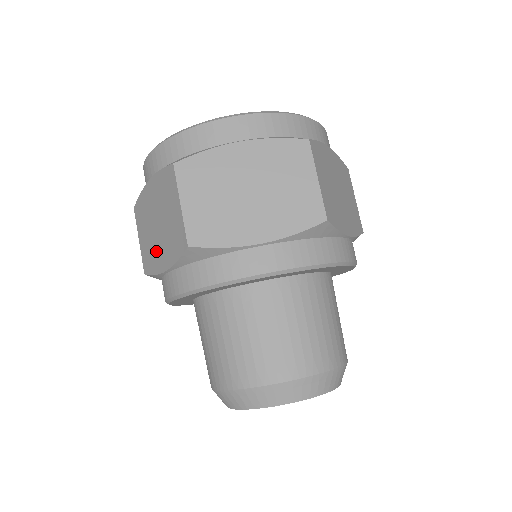
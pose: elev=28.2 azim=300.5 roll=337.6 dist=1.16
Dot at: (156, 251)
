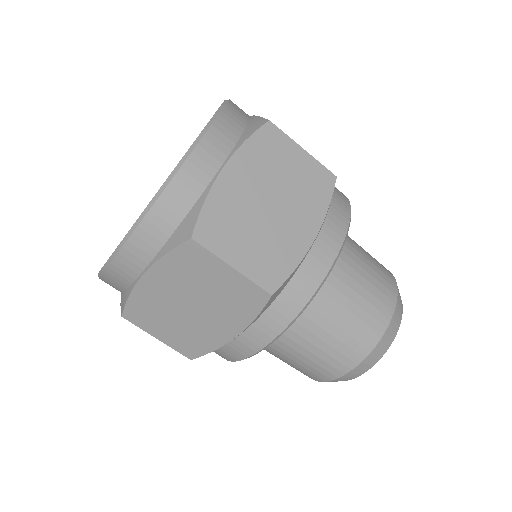
Dot at: occluded
